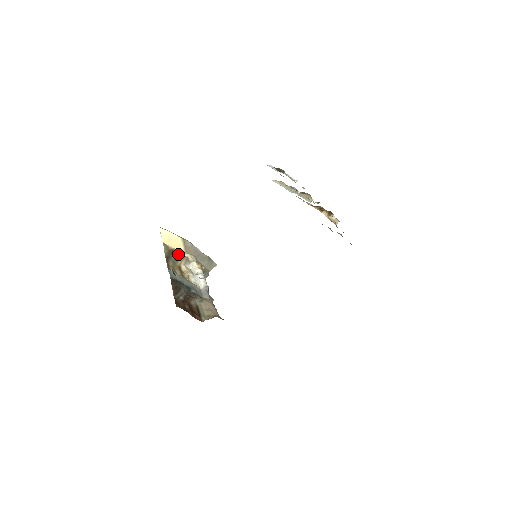
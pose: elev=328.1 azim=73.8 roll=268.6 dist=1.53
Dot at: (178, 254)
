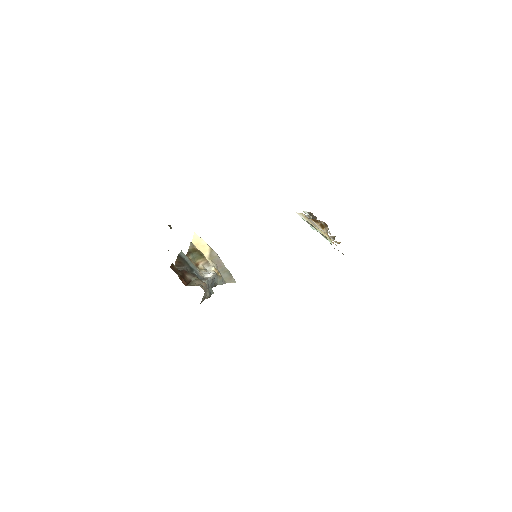
Dot at: (201, 255)
